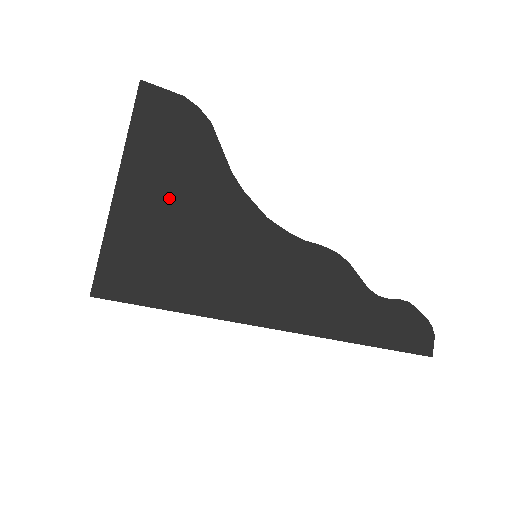
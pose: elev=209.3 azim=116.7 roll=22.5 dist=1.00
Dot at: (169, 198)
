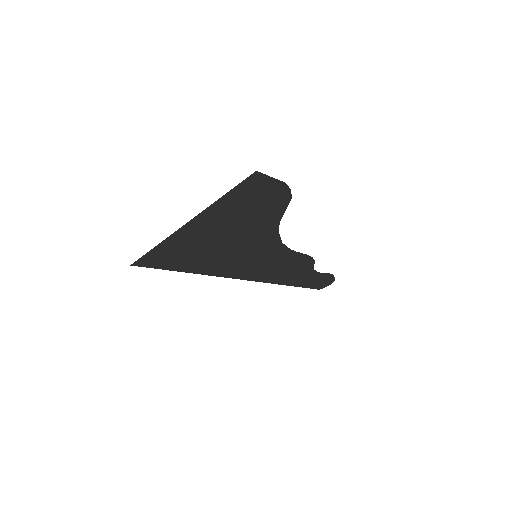
Dot at: (220, 232)
